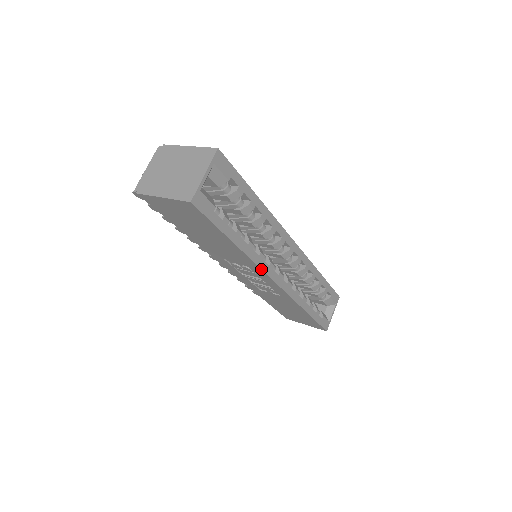
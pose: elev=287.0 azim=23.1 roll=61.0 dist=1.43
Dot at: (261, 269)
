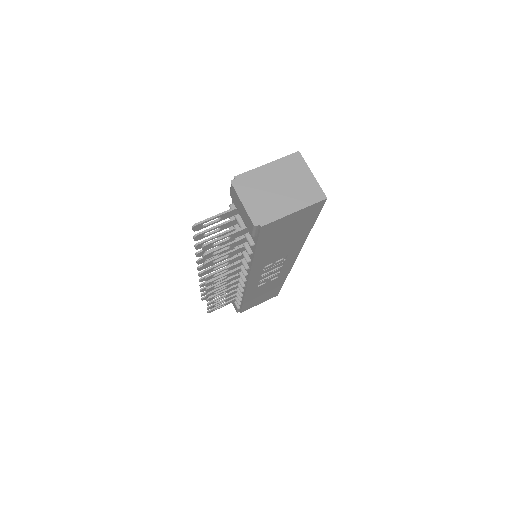
Dot at: occluded
